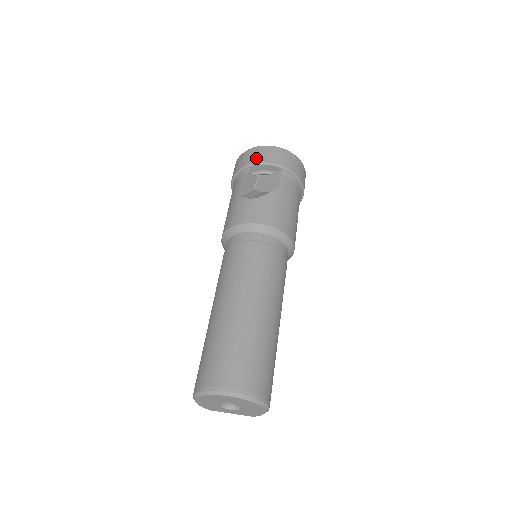
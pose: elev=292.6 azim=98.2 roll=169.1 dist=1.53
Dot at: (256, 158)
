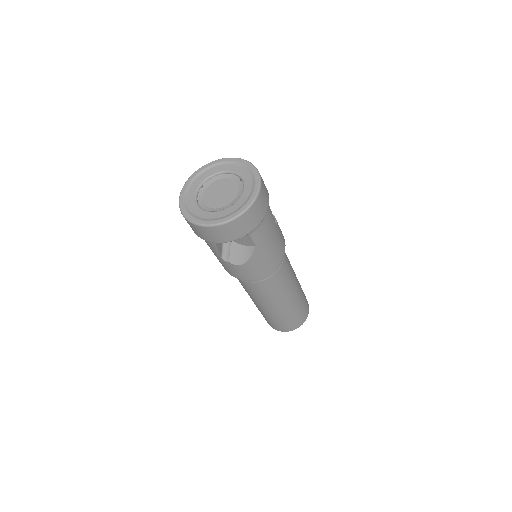
Dot at: (216, 239)
